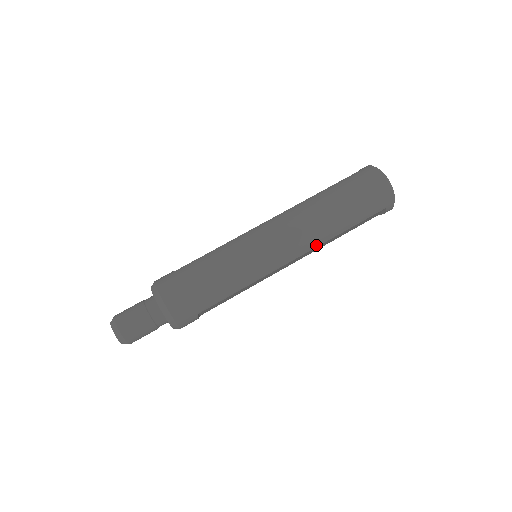
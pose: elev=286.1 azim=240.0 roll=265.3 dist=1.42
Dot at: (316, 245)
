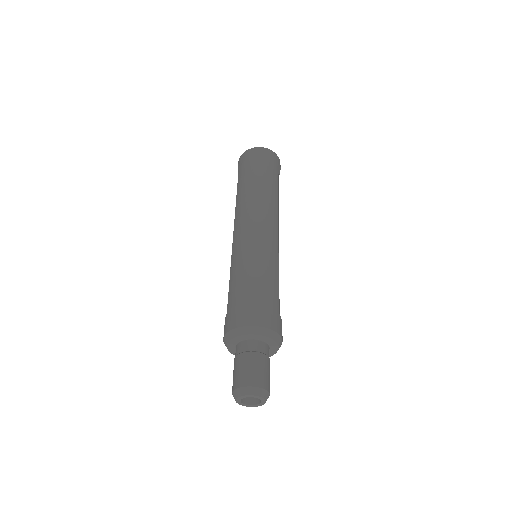
Dot at: (276, 208)
